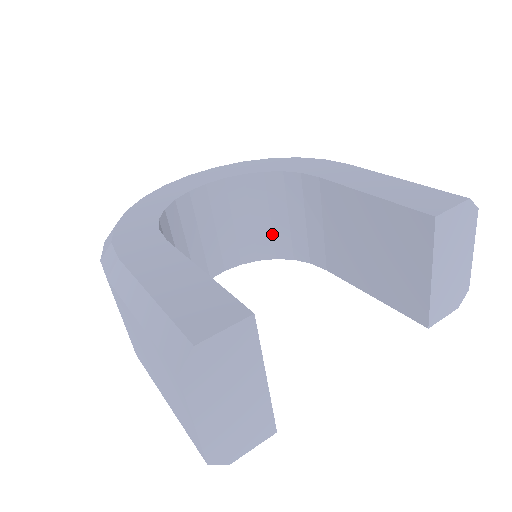
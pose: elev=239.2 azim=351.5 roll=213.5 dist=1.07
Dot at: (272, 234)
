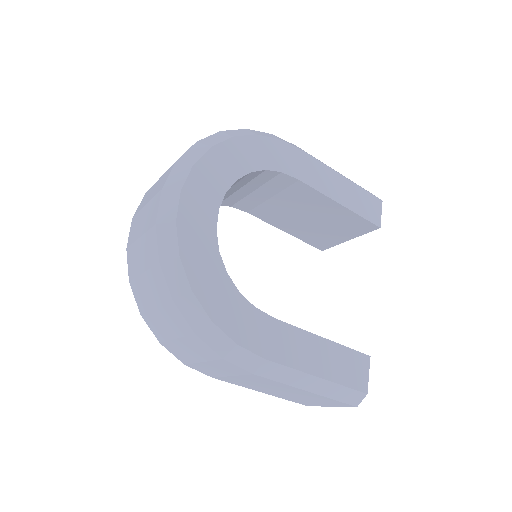
Dot at: occluded
